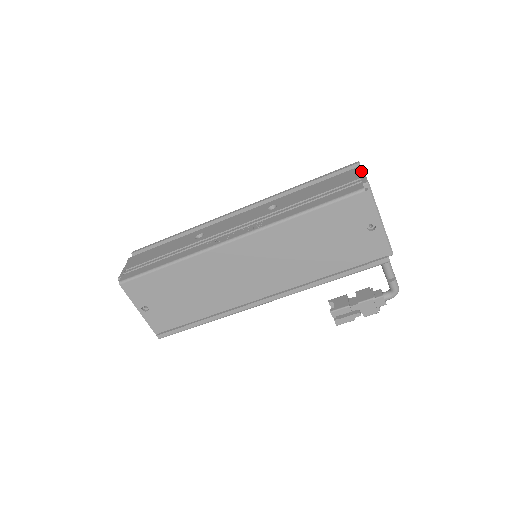
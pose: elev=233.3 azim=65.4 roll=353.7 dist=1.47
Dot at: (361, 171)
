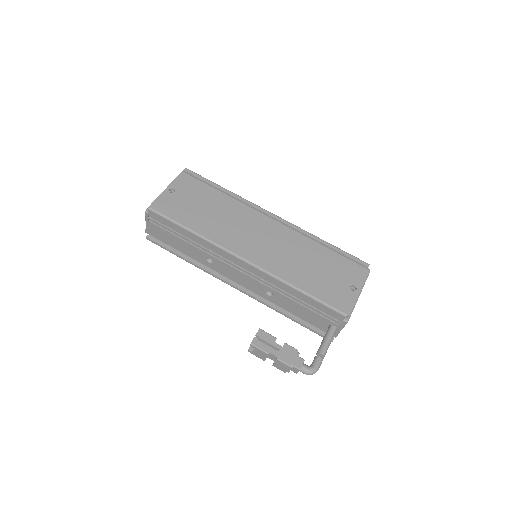
Dot at: occluded
